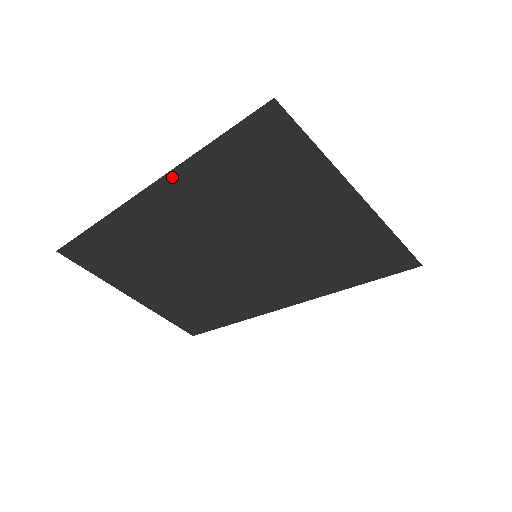
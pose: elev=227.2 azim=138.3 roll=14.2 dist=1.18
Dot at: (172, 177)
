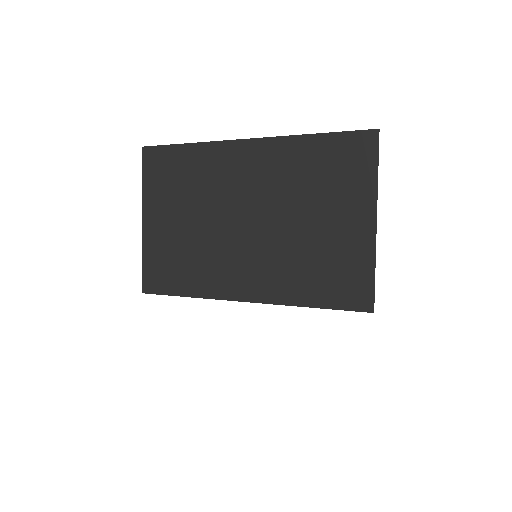
Dot at: (280, 141)
